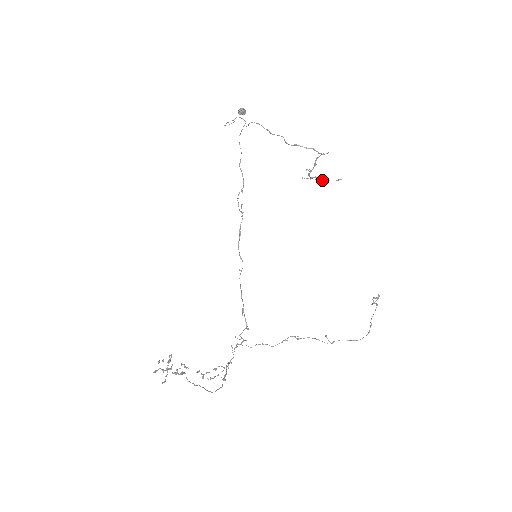
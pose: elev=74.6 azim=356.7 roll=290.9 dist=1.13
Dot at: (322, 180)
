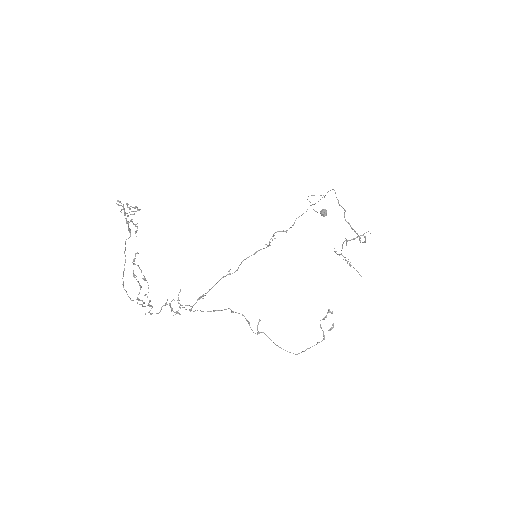
Dot at: occluded
